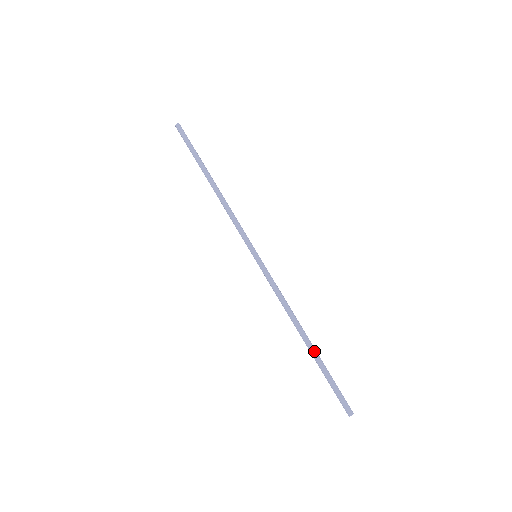
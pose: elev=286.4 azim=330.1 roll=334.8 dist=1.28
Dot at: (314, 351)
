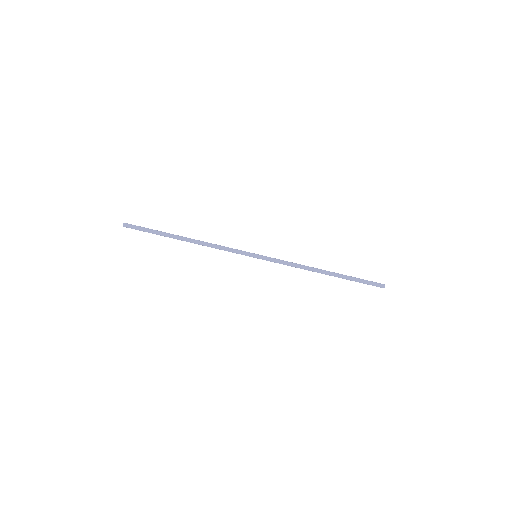
Dot at: (337, 275)
